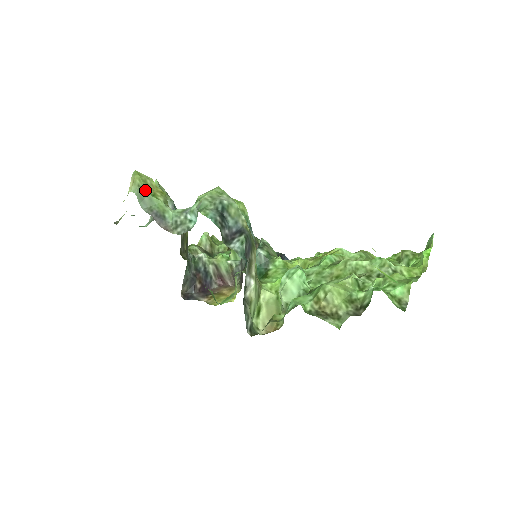
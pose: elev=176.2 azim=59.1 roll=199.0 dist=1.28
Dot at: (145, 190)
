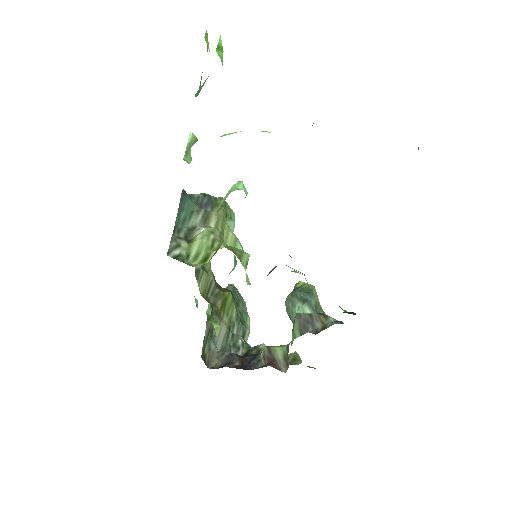
Dot at: occluded
